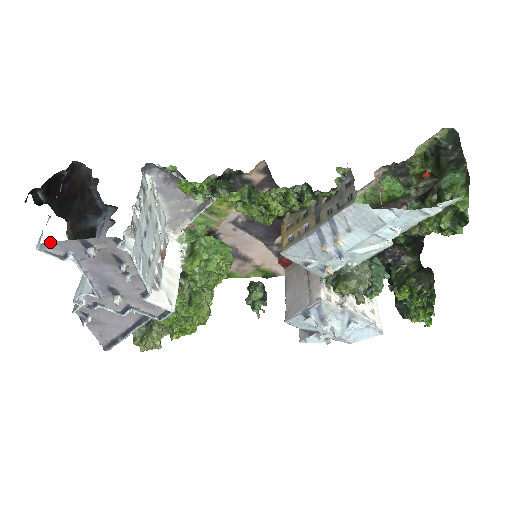
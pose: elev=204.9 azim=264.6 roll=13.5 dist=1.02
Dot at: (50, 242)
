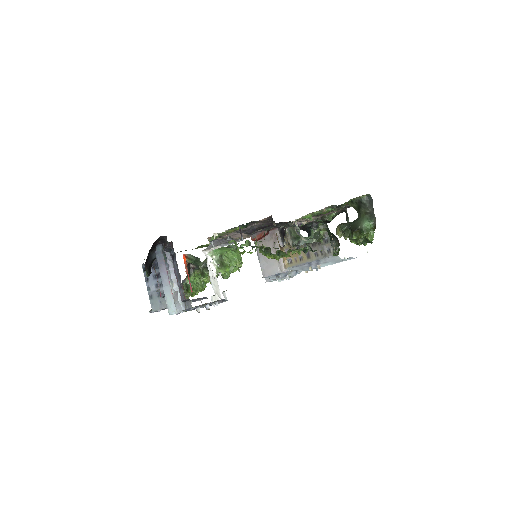
Dot at: occluded
